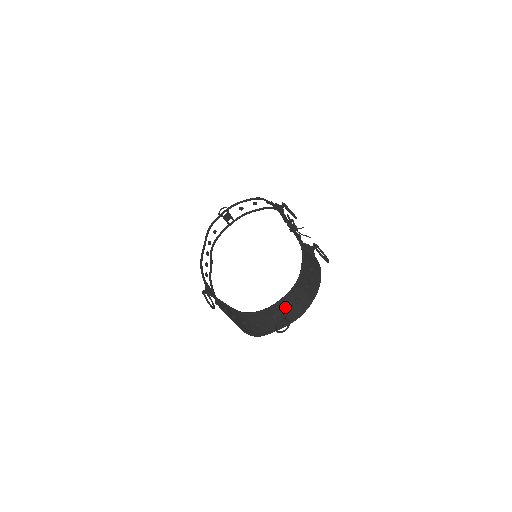
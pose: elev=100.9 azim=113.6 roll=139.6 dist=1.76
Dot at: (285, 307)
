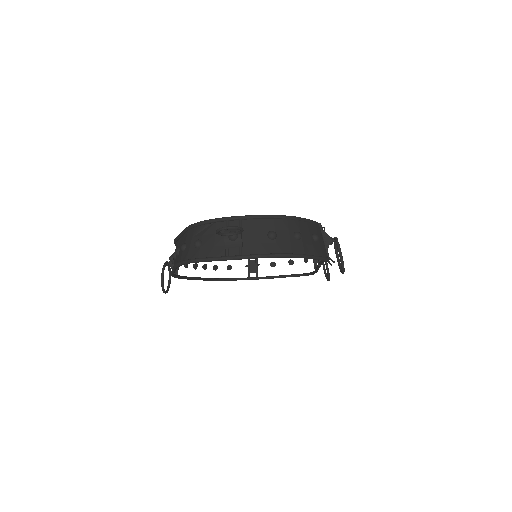
Dot at: (251, 230)
